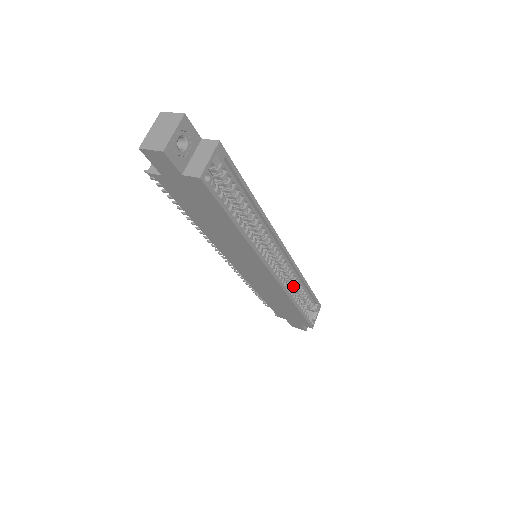
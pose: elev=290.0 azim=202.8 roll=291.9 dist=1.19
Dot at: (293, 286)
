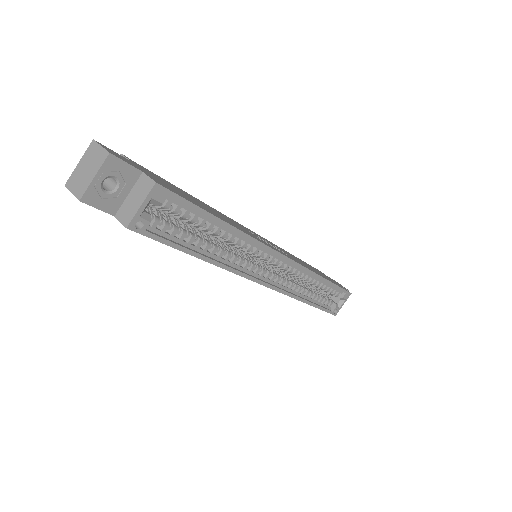
Dot at: (307, 282)
